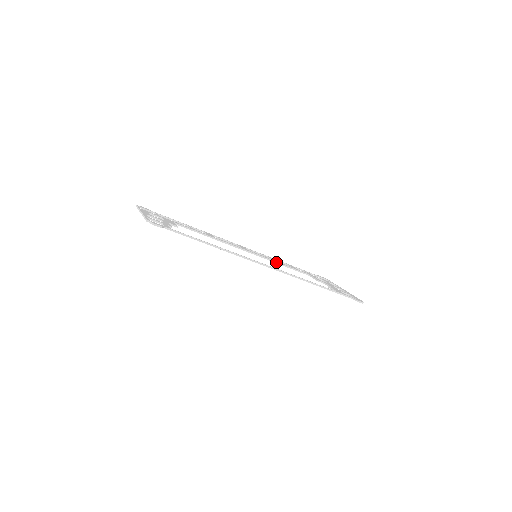
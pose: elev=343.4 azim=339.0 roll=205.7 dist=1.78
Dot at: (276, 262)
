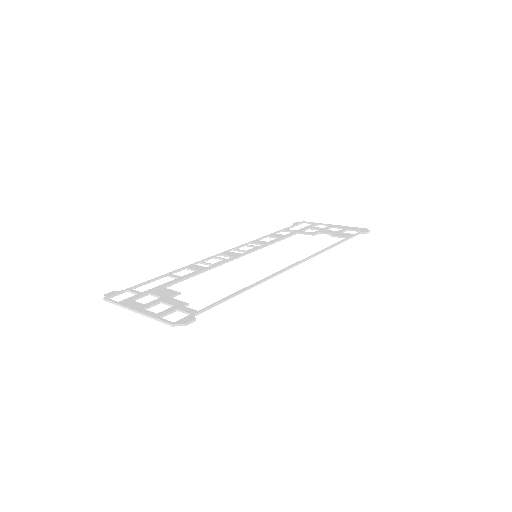
Dot at: (268, 245)
